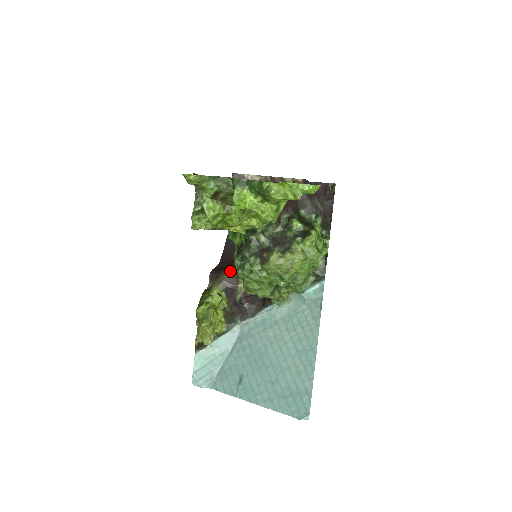
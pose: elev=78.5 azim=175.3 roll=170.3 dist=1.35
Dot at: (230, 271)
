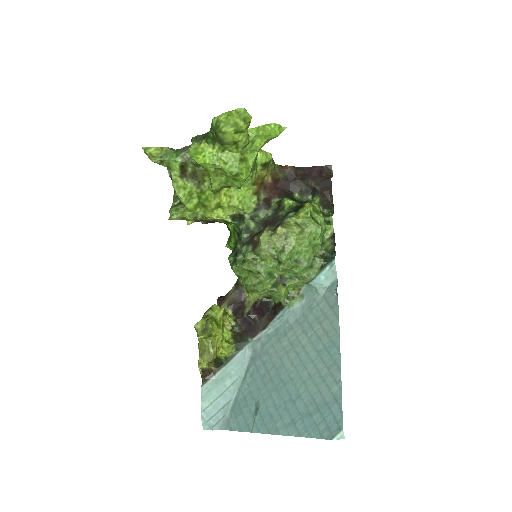
Dot at: (235, 285)
